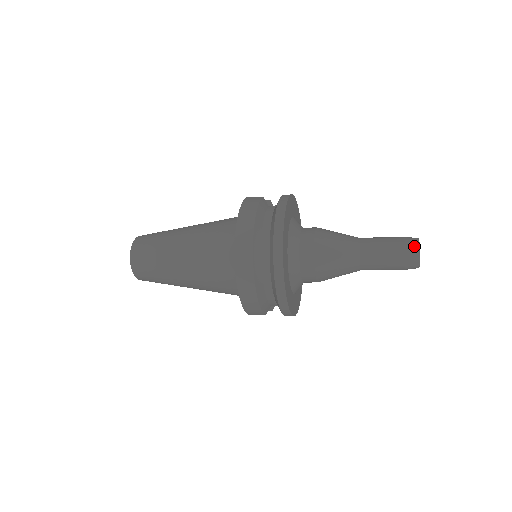
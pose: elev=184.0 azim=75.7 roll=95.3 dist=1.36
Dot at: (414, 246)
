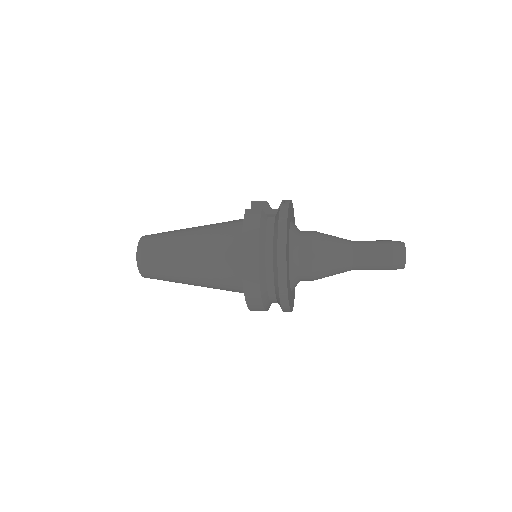
Dot at: (401, 254)
